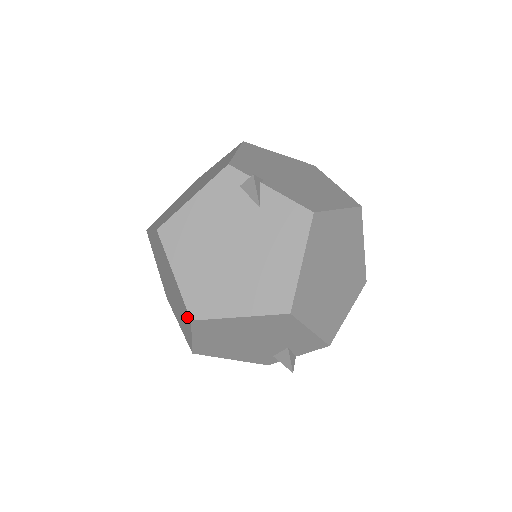
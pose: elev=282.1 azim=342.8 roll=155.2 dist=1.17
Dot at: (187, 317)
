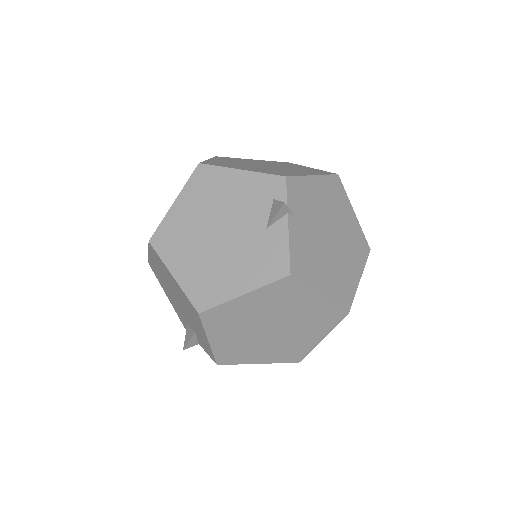
Dot at: occluded
